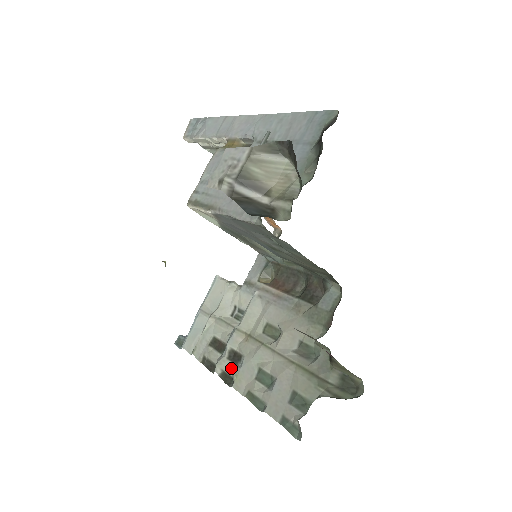
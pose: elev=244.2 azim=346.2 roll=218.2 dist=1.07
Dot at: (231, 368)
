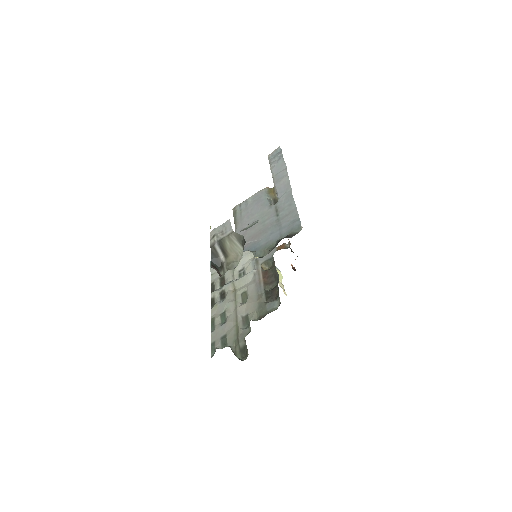
Dot at: (217, 299)
